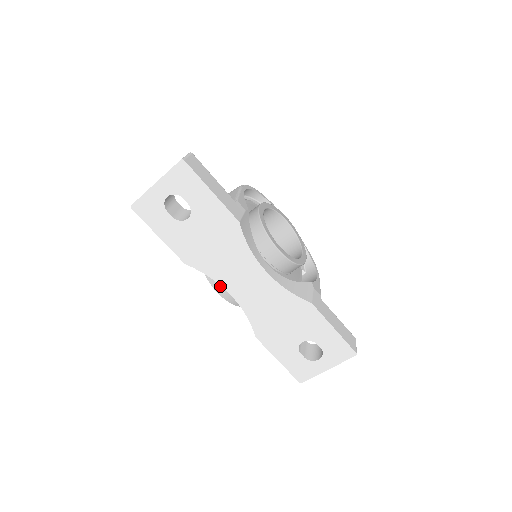
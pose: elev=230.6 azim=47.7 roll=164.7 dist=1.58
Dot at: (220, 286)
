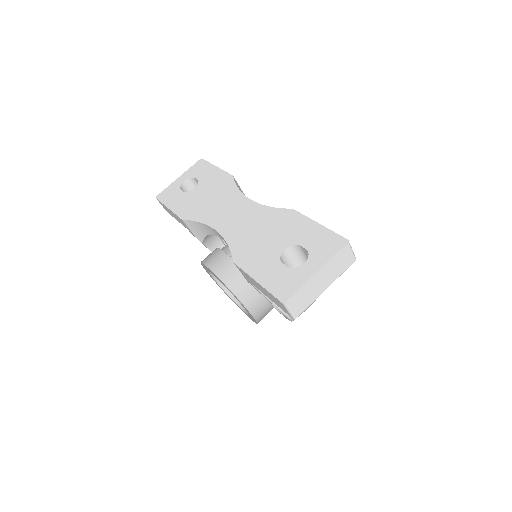
Dot at: (212, 261)
